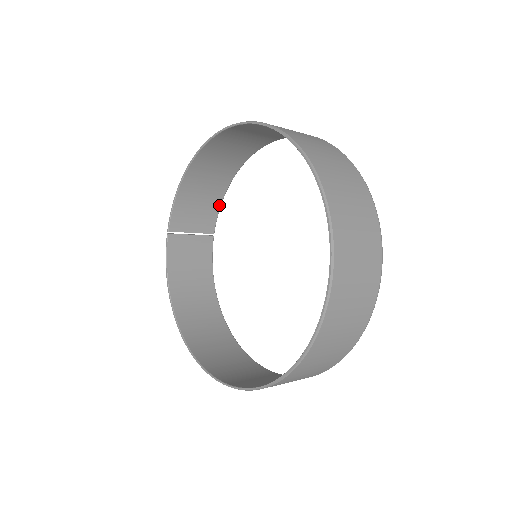
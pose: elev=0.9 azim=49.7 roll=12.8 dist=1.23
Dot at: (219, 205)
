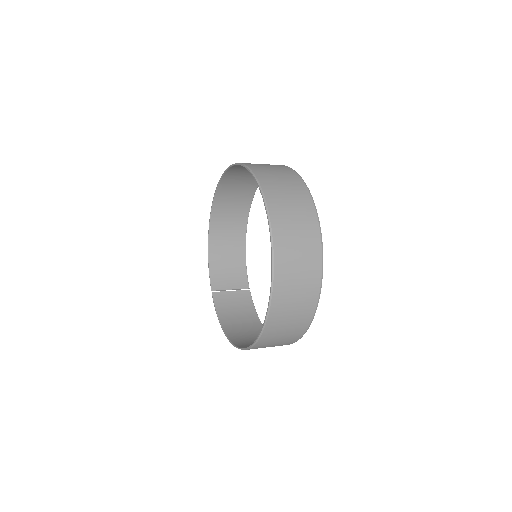
Dot at: (245, 267)
